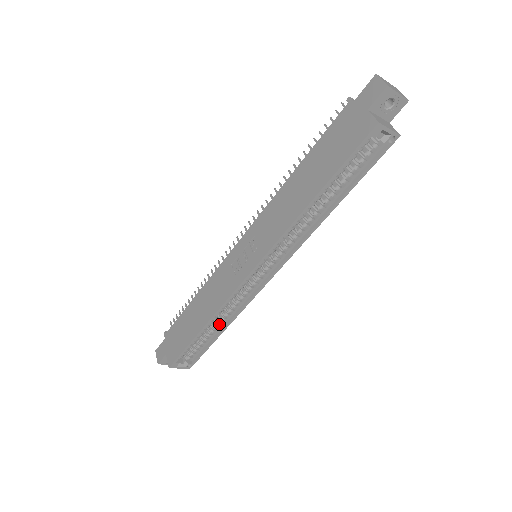
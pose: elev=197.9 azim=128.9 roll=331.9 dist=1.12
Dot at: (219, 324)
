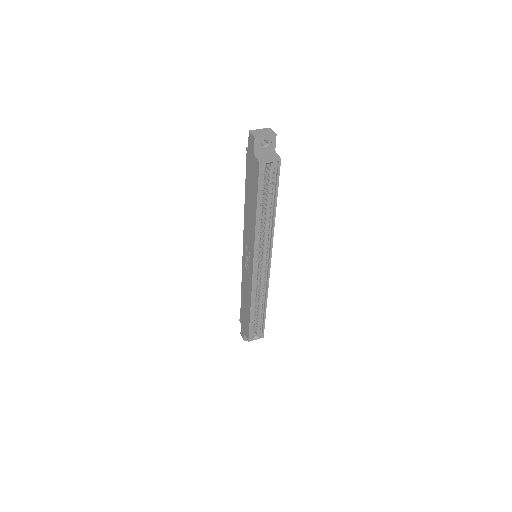
Dot at: (260, 304)
